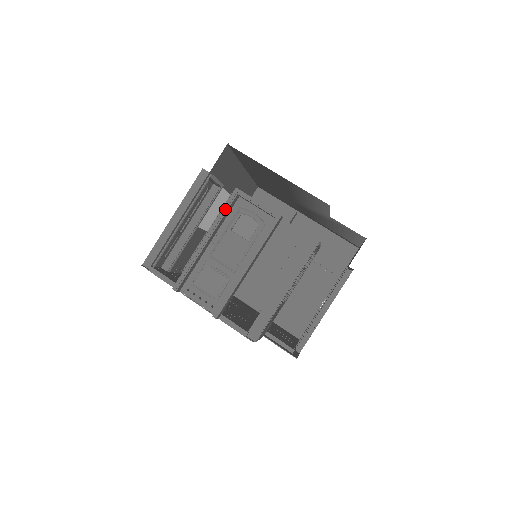
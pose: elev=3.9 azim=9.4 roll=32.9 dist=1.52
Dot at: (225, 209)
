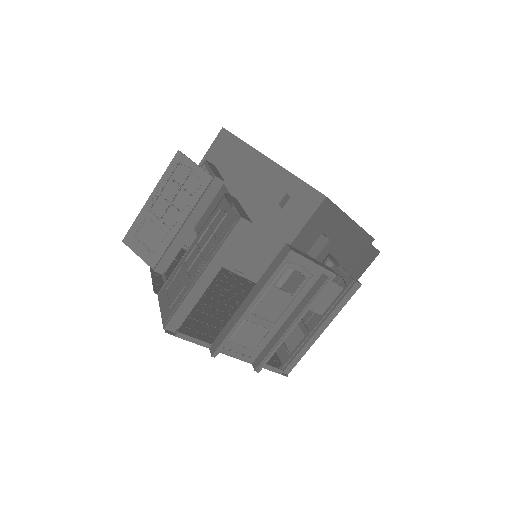
Dot at: (276, 274)
